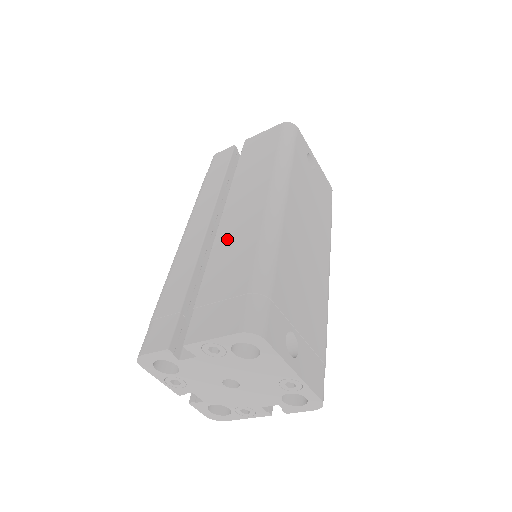
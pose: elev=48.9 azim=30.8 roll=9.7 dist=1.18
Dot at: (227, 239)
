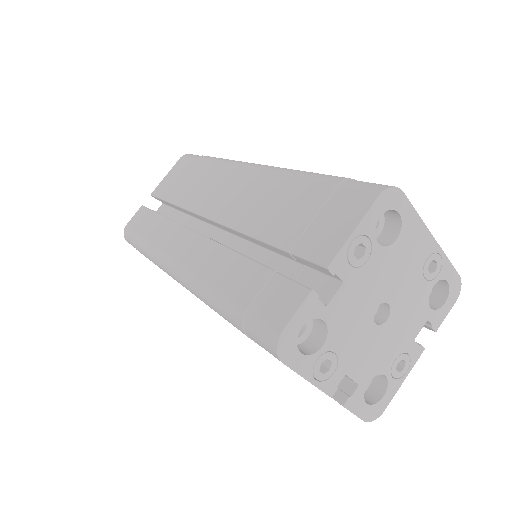
Dot at: (243, 210)
